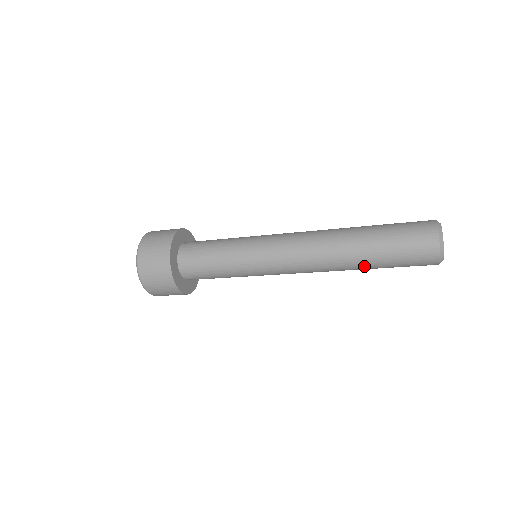
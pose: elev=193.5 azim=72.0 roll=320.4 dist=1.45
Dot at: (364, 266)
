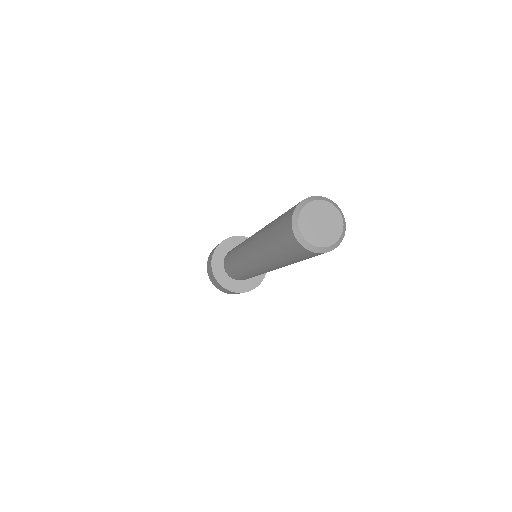
Dot at: (268, 249)
